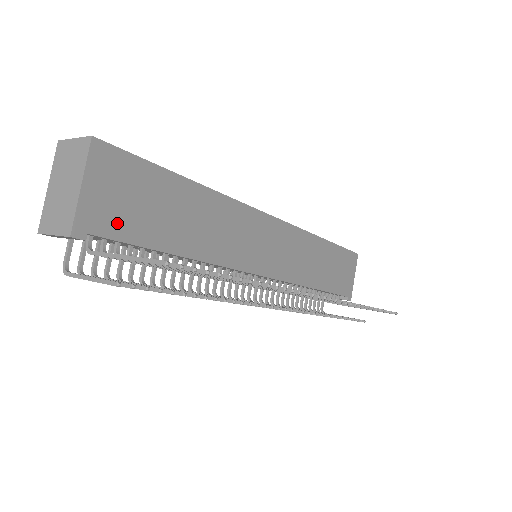
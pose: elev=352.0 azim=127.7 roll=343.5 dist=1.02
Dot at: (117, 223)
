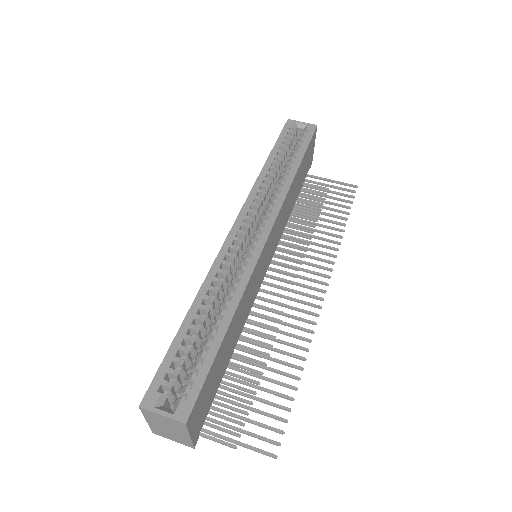
Dot at: (206, 409)
